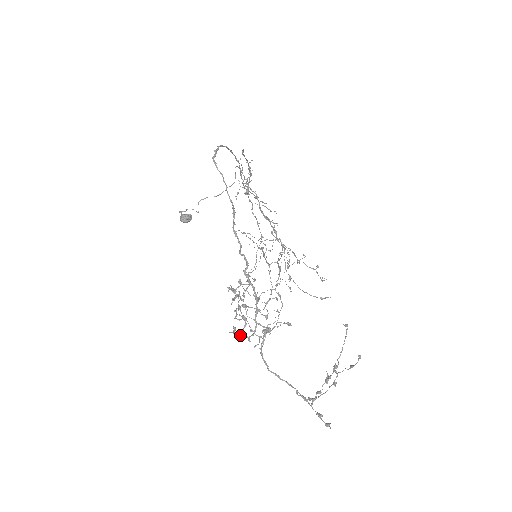
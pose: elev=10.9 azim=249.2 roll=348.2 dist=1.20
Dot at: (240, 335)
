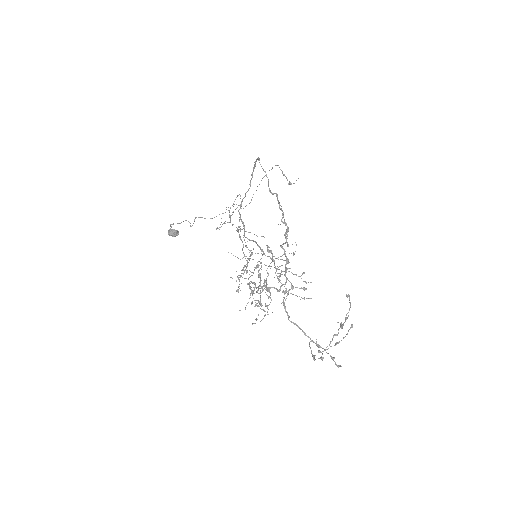
Dot at: occluded
